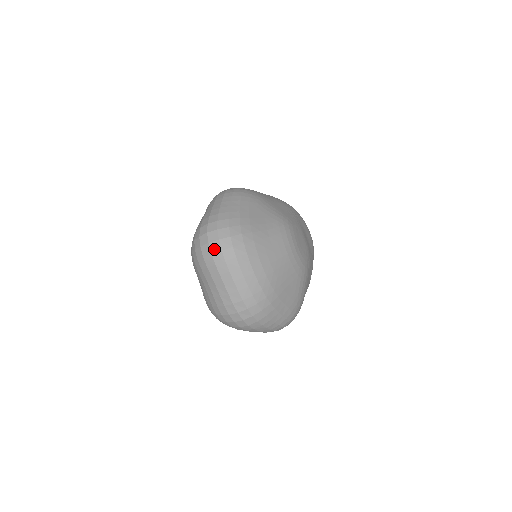
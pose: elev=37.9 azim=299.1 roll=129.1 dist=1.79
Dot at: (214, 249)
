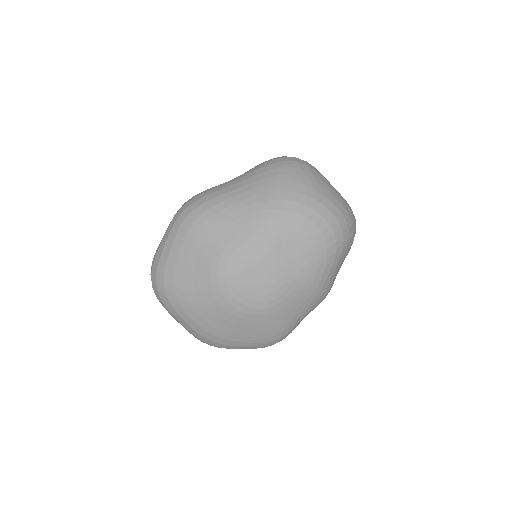
Dot at: occluded
